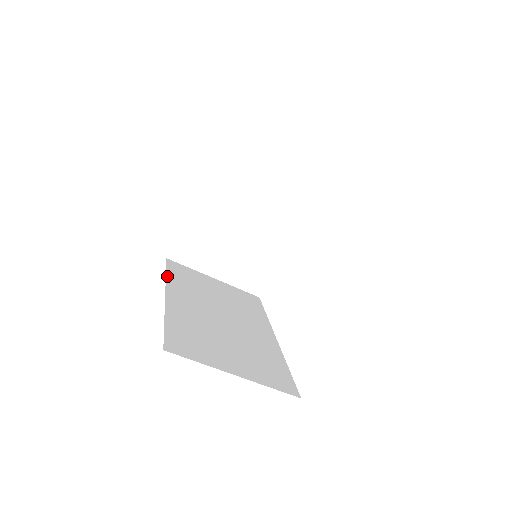
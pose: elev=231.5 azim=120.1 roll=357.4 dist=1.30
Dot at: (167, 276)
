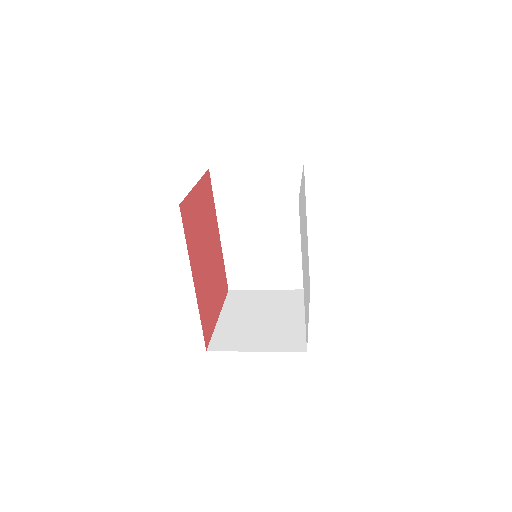
Dot at: (216, 204)
